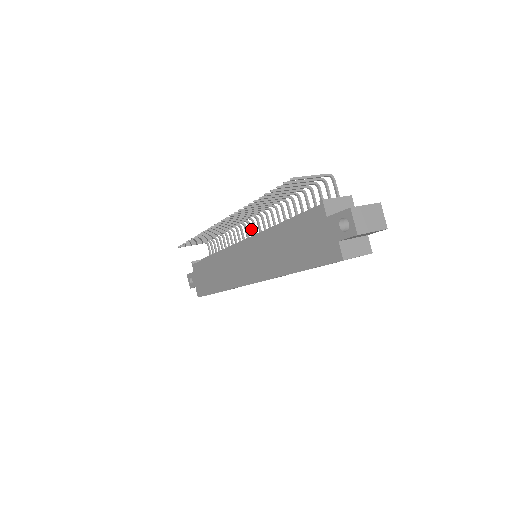
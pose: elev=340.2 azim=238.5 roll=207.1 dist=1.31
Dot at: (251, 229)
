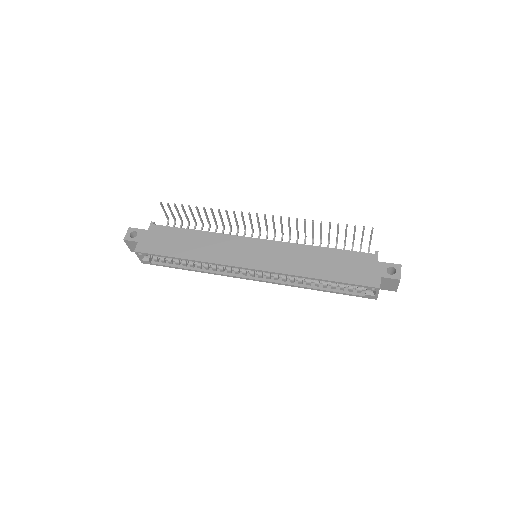
Dot at: occluded
